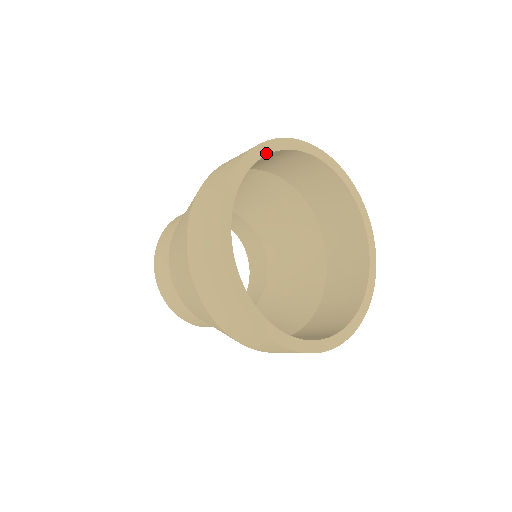
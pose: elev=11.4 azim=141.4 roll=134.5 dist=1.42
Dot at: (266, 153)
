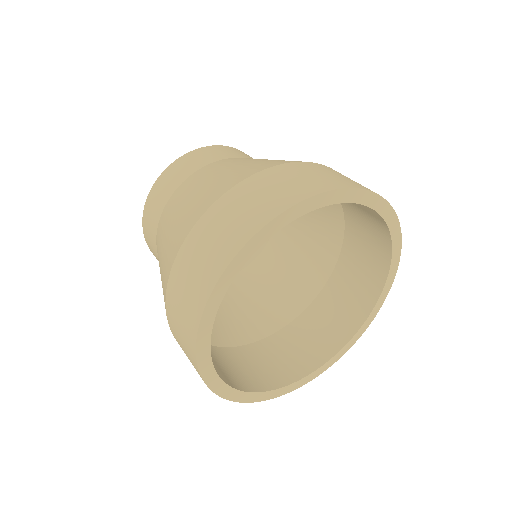
Dot at: (208, 339)
